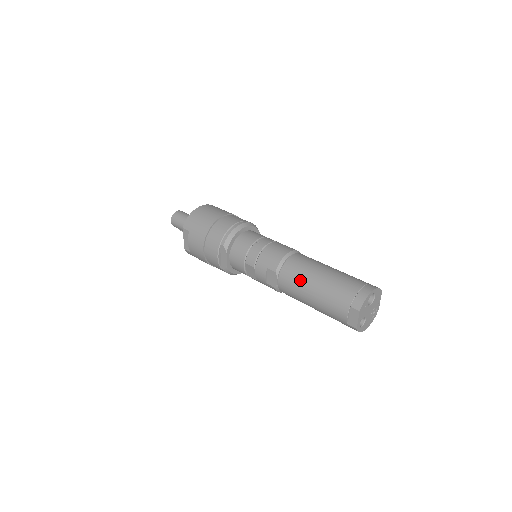
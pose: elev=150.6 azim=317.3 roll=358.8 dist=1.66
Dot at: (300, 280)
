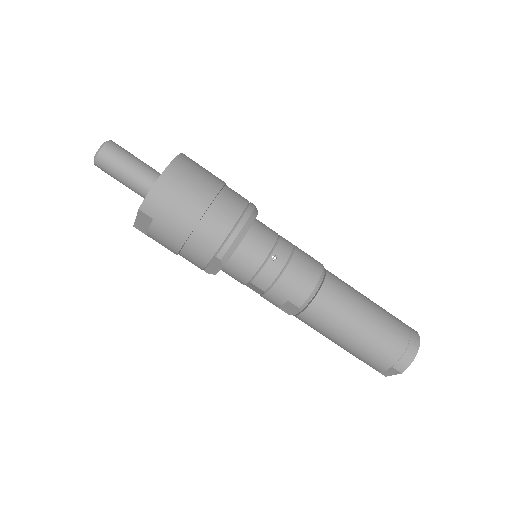
Dot at: (334, 326)
